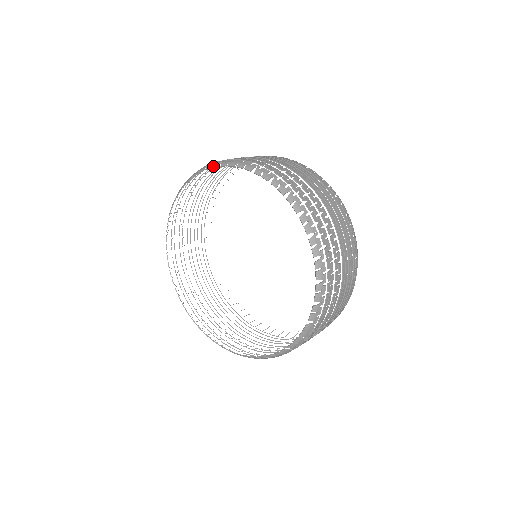
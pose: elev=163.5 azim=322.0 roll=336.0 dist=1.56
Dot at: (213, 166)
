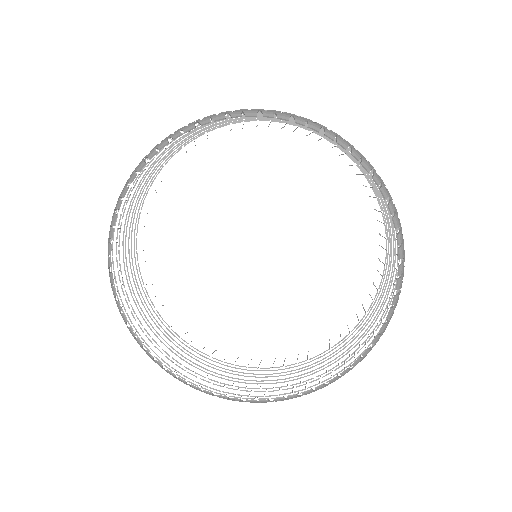
Dot at: (247, 114)
